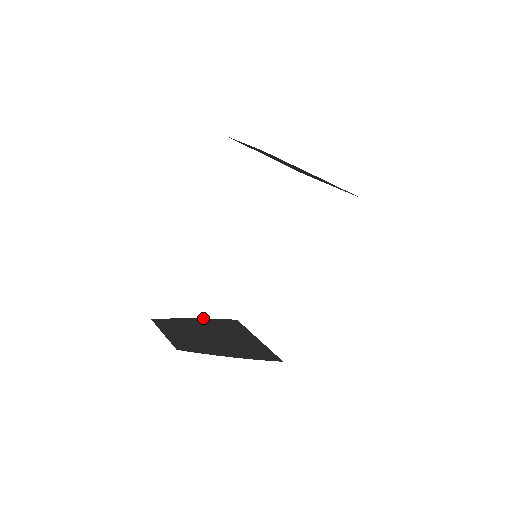
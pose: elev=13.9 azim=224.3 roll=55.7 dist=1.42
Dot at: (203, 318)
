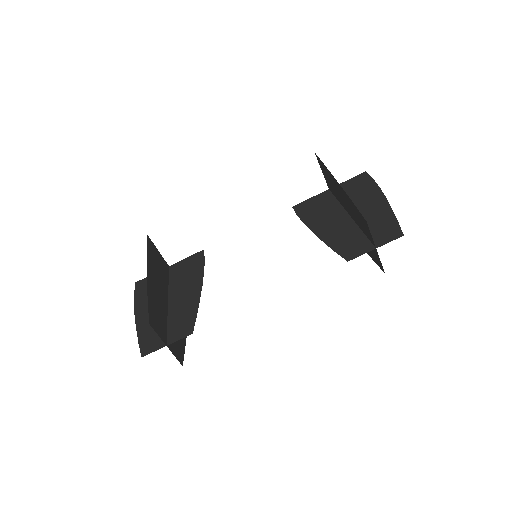
Dot at: (147, 265)
